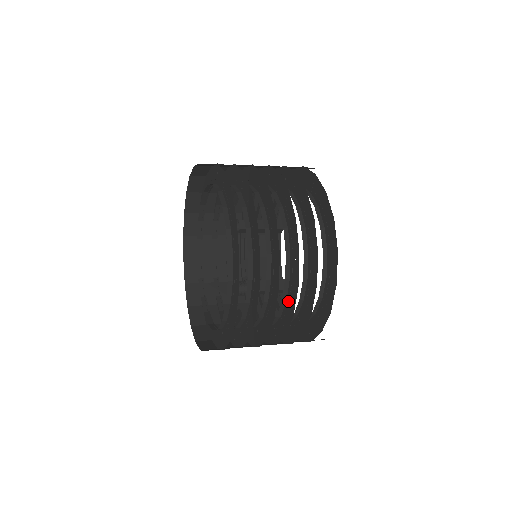
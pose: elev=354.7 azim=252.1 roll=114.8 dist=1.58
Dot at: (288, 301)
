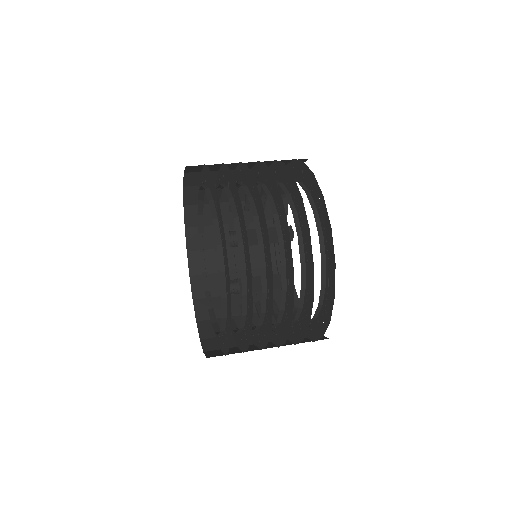
Dot at: occluded
